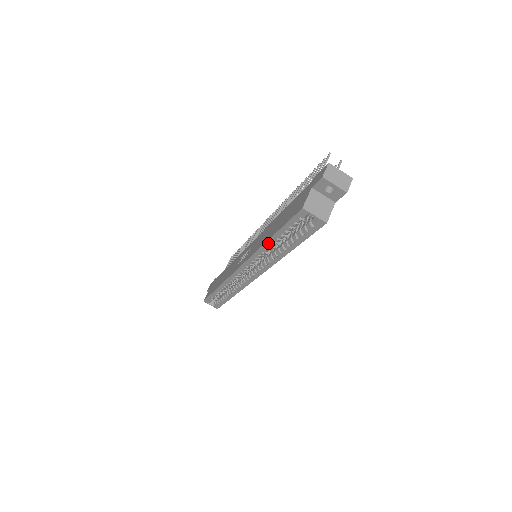
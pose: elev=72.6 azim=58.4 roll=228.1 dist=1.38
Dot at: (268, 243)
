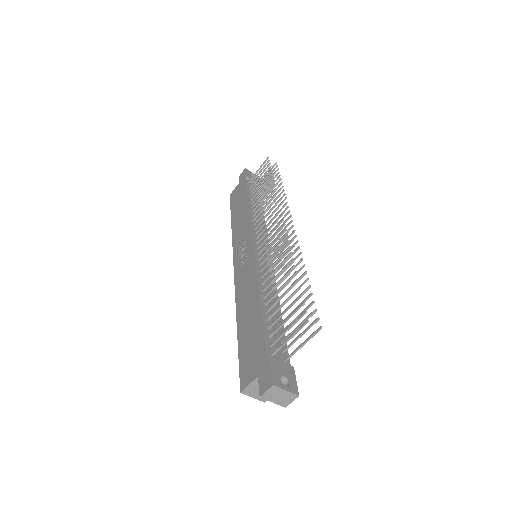
Dot at: (238, 322)
